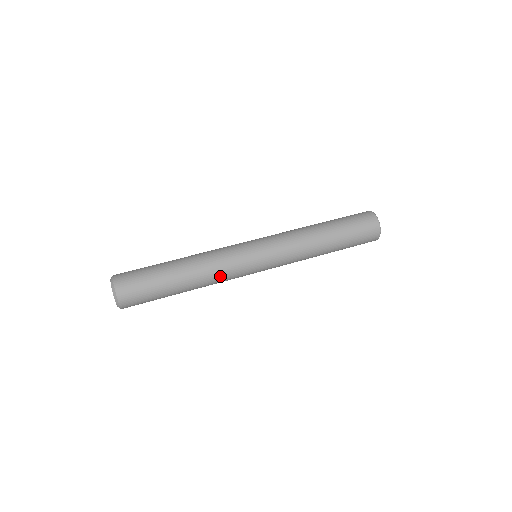
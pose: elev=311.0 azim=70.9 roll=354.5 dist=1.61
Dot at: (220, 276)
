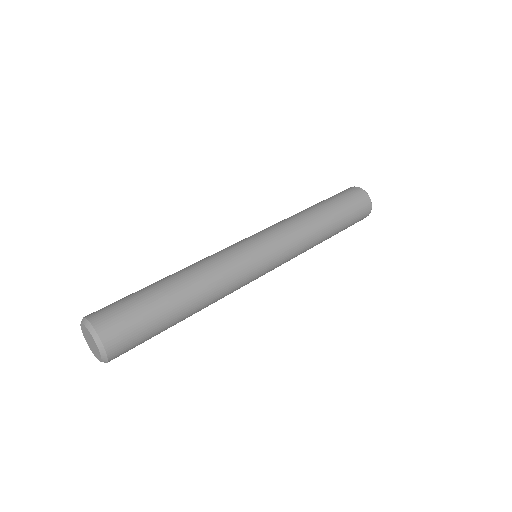
Dot at: (222, 272)
